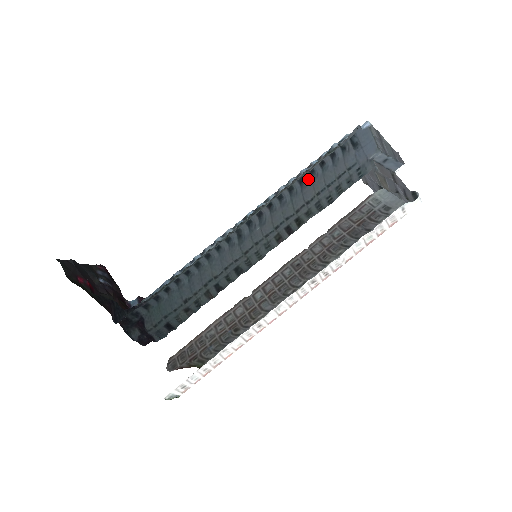
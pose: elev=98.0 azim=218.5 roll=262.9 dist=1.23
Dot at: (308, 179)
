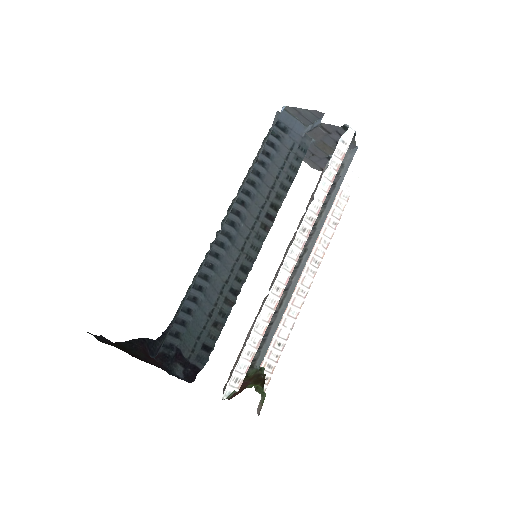
Dot at: (263, 171)
